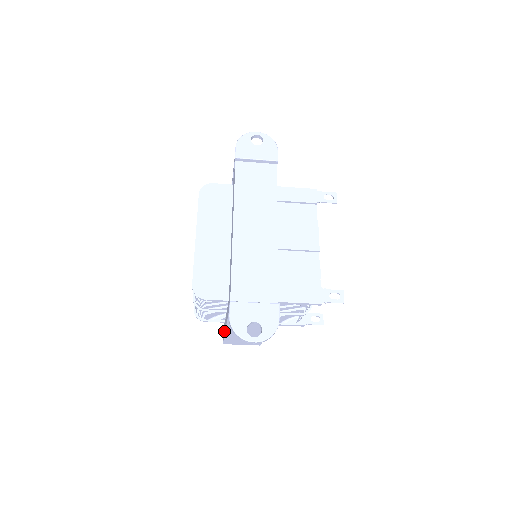
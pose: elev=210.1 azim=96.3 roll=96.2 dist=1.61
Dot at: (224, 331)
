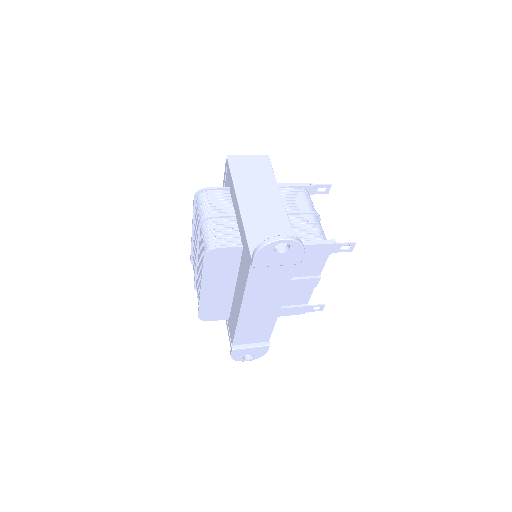
Dot at: occluded
